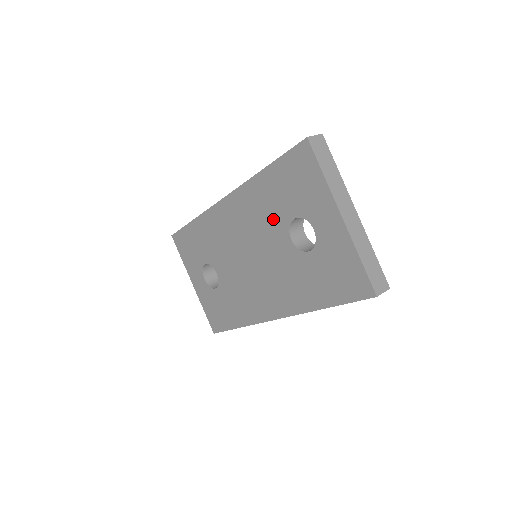
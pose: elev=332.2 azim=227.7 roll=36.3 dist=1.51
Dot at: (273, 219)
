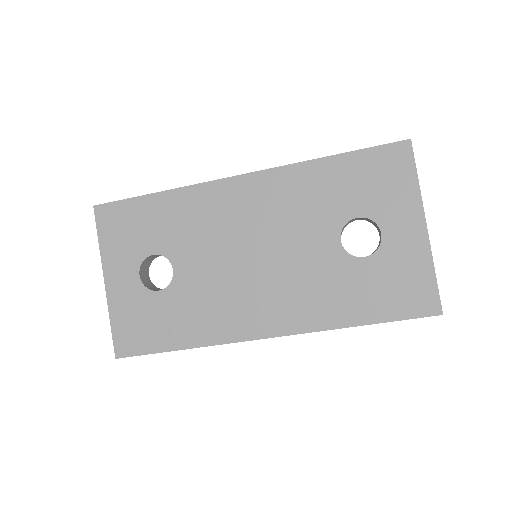
Dot at: (321, 213)
